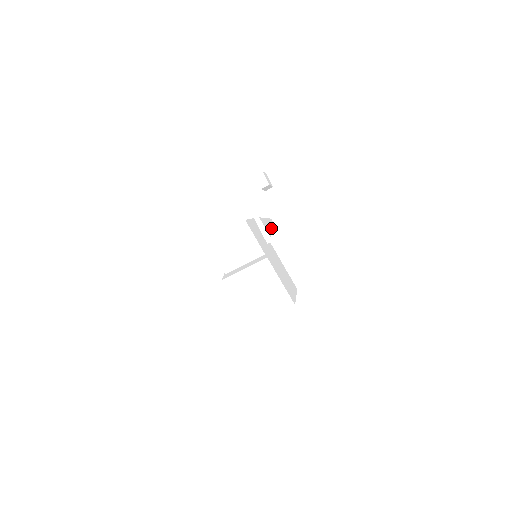
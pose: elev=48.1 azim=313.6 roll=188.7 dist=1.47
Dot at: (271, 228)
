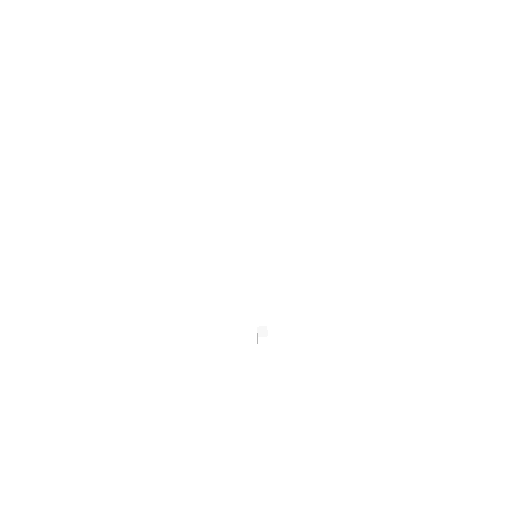
Dot at: occluded
